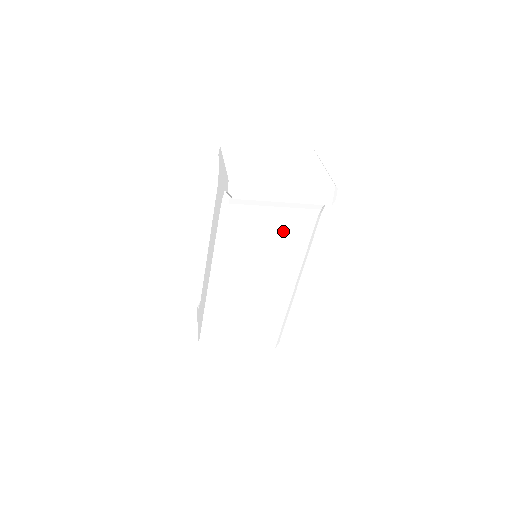
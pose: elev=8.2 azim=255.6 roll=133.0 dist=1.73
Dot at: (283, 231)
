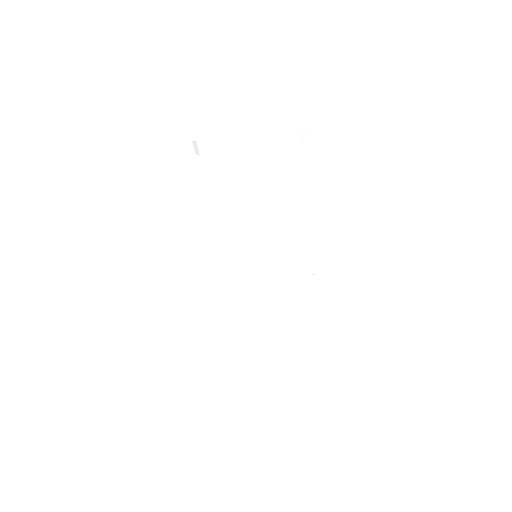
Dot at: (268, 194)
